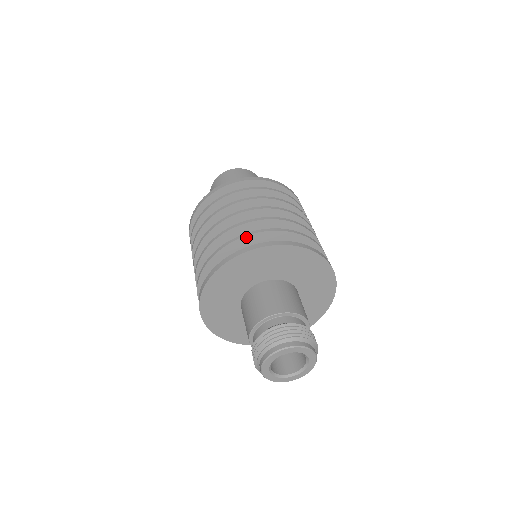
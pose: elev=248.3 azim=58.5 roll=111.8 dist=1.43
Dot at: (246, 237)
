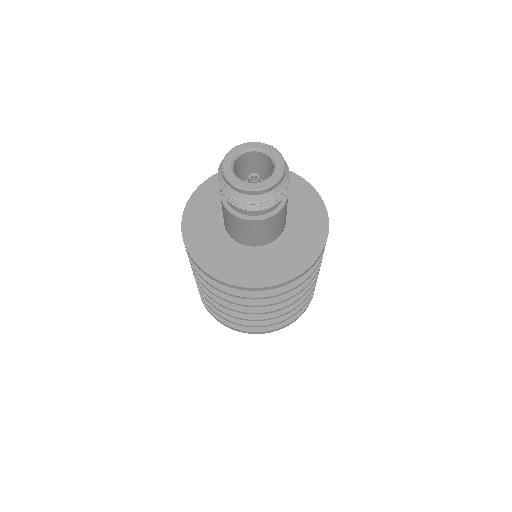
Dot at: occluded
